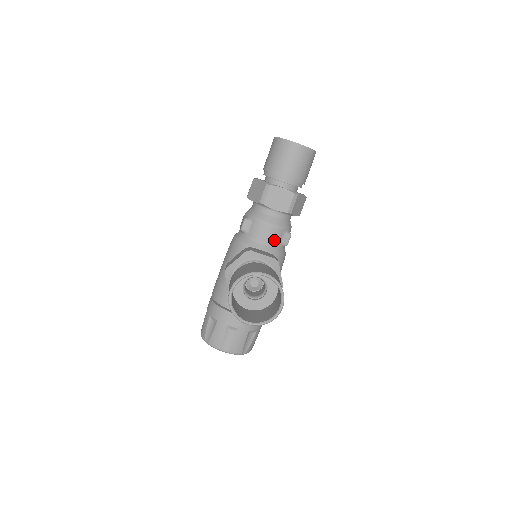
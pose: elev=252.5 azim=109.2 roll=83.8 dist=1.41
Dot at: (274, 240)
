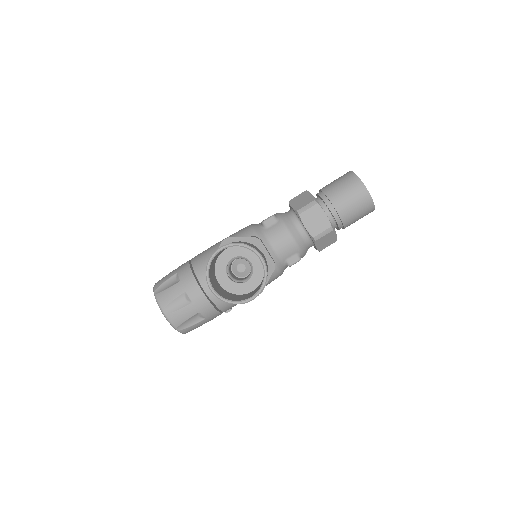
Dot at: (284, 252)
